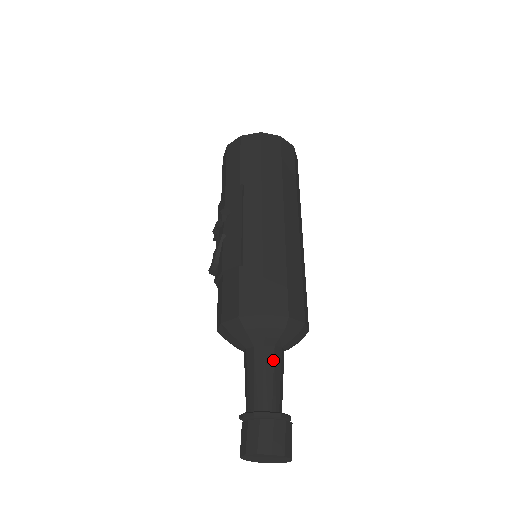
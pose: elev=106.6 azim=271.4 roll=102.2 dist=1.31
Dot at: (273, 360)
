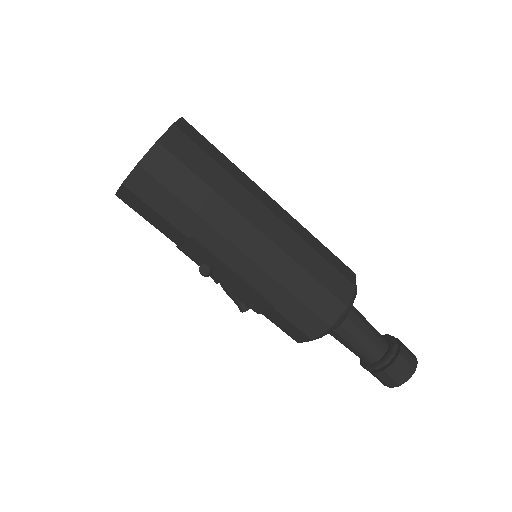
Dot at: (355, 327)
